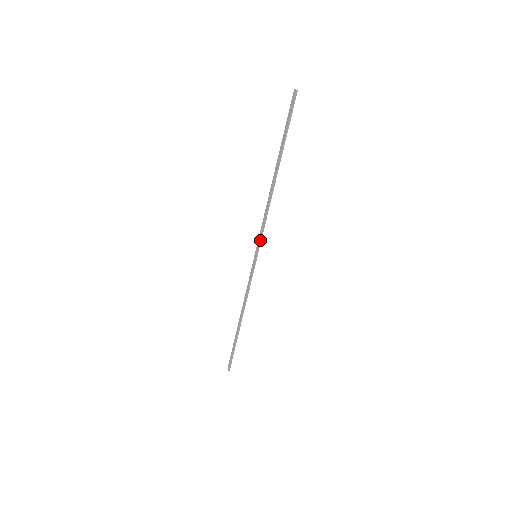
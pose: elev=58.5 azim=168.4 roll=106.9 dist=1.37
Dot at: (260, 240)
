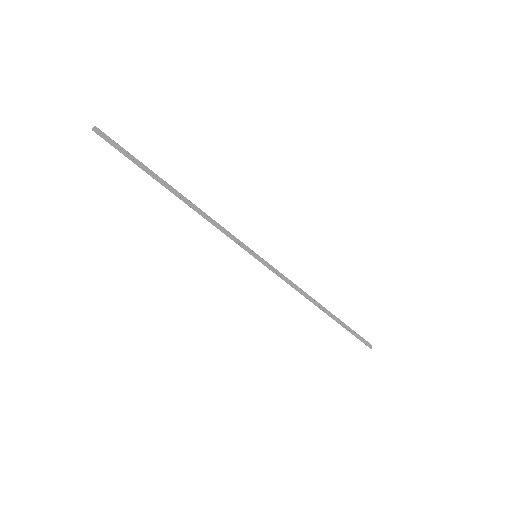
Dot at: (239, 244)
